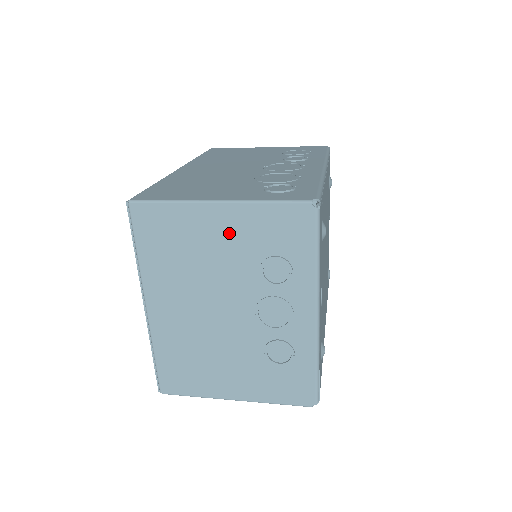
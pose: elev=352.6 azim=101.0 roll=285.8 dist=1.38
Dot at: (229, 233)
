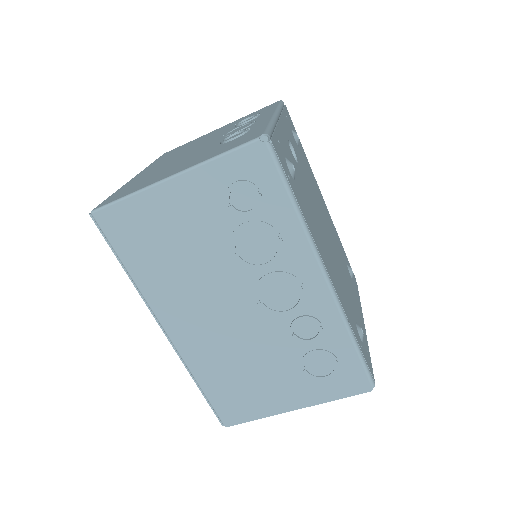
Dot at: occluded
